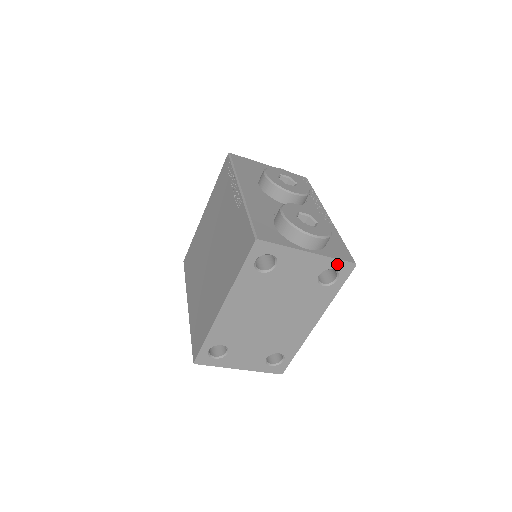
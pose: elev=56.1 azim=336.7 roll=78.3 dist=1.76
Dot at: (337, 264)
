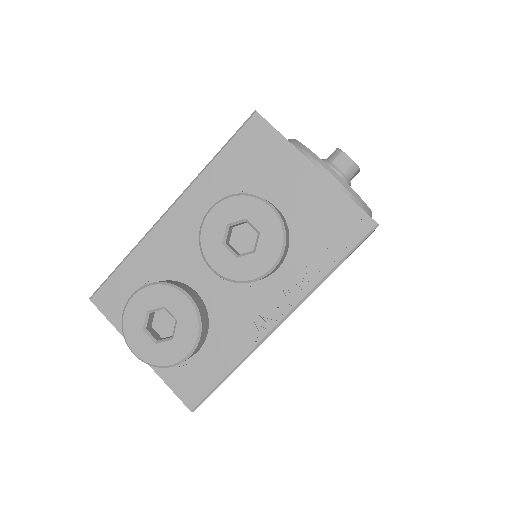
Dot at: occluded
